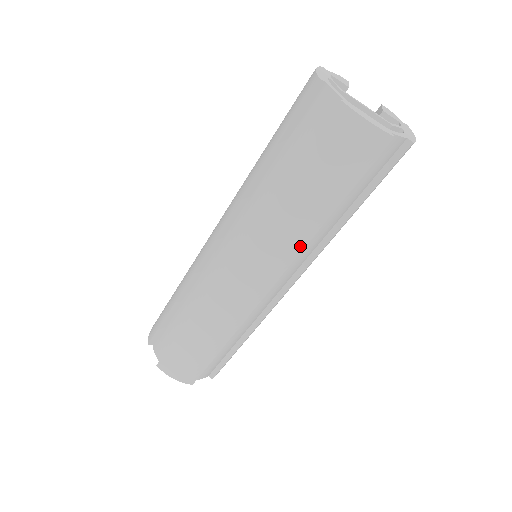
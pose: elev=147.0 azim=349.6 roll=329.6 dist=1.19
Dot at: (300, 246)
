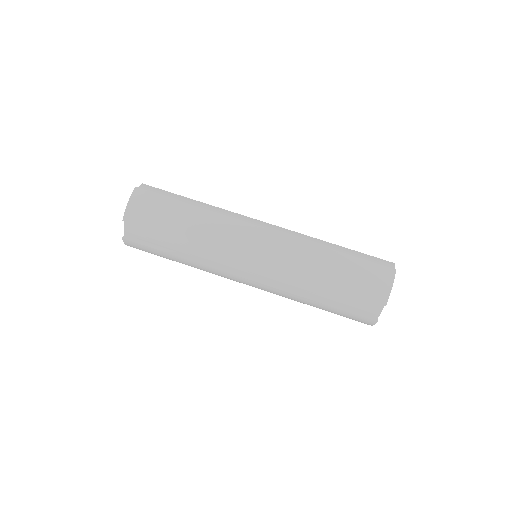
Dot at: occluded
